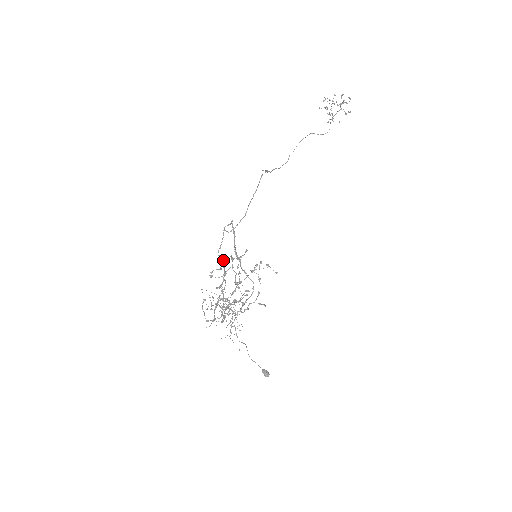
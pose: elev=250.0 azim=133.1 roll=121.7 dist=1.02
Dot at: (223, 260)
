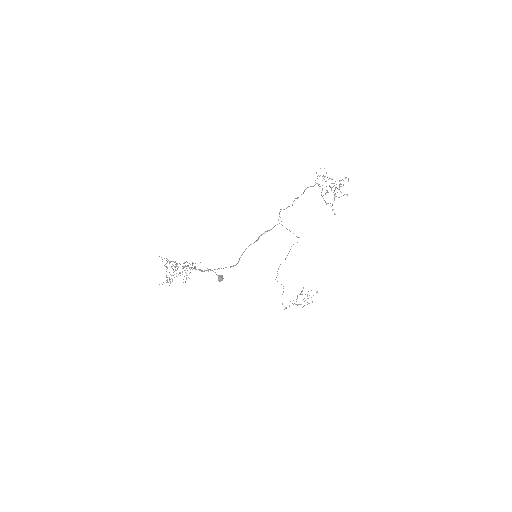
Dot at: occluded
